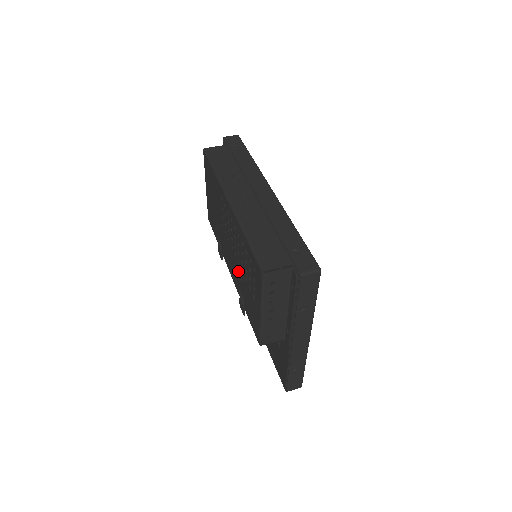
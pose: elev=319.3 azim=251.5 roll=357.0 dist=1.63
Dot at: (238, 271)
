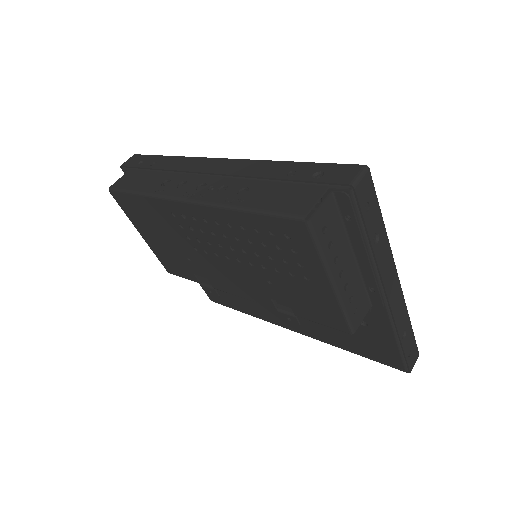
Dot at: (256, 277)
